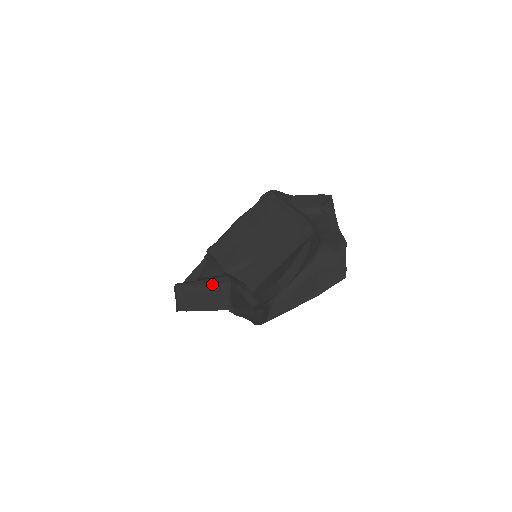
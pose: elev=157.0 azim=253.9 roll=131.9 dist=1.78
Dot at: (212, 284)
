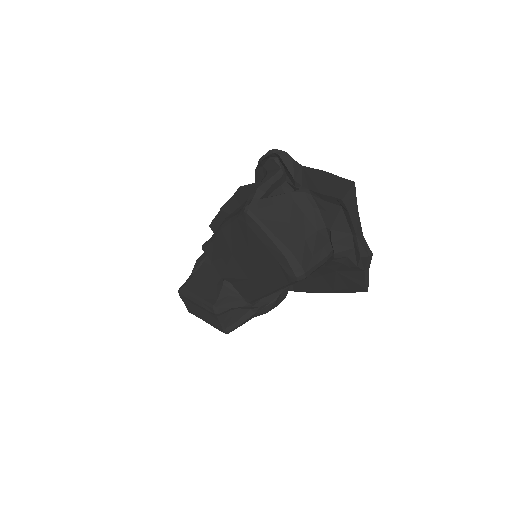
Dot at: (204, 309)
